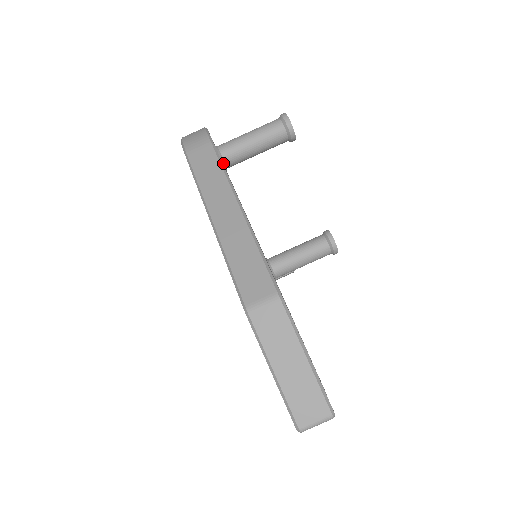
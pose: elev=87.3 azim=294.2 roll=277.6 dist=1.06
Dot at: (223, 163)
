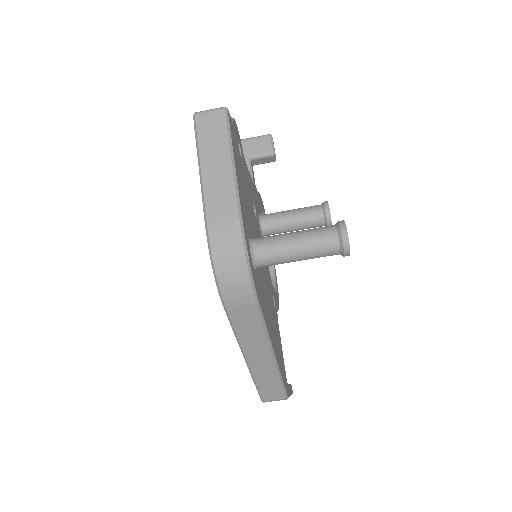
Dot at: (256, 268)
